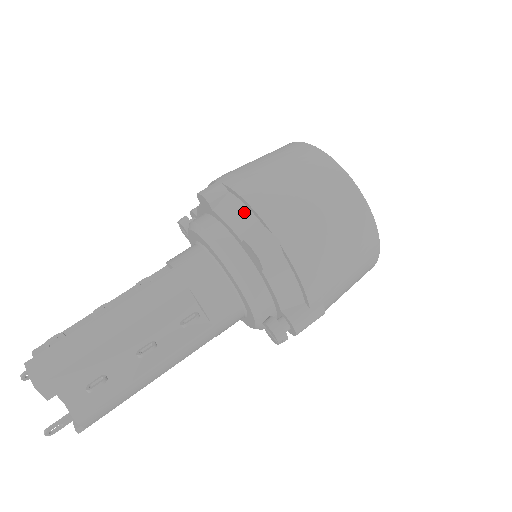
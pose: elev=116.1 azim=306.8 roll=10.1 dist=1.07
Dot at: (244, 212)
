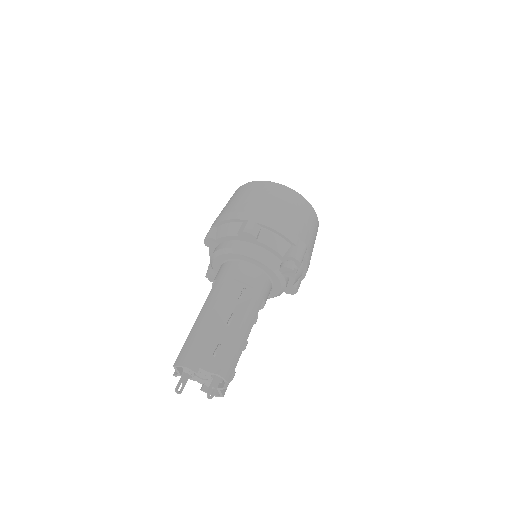
Dot at: (230, 225)
